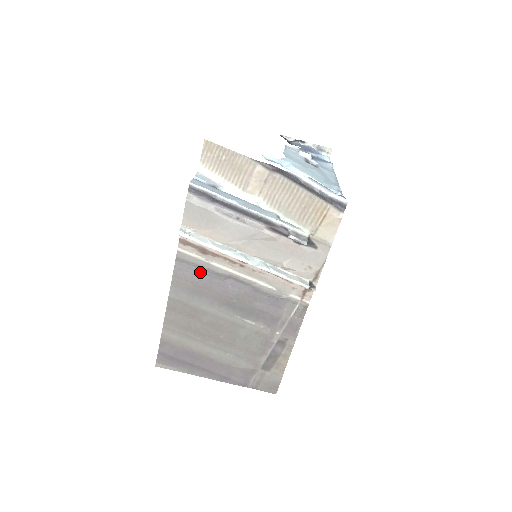
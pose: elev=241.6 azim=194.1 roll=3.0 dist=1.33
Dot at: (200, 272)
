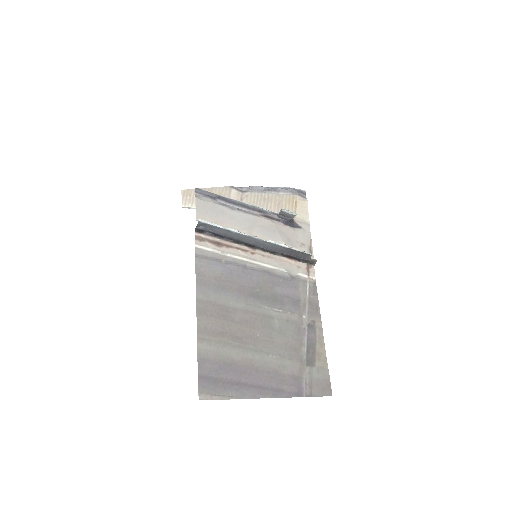
Dot at: (220, 266)
